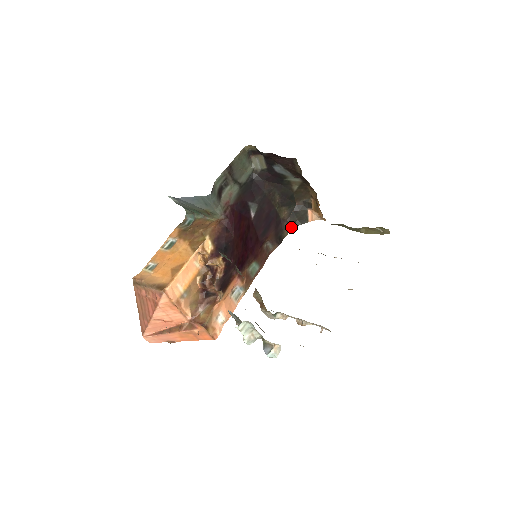
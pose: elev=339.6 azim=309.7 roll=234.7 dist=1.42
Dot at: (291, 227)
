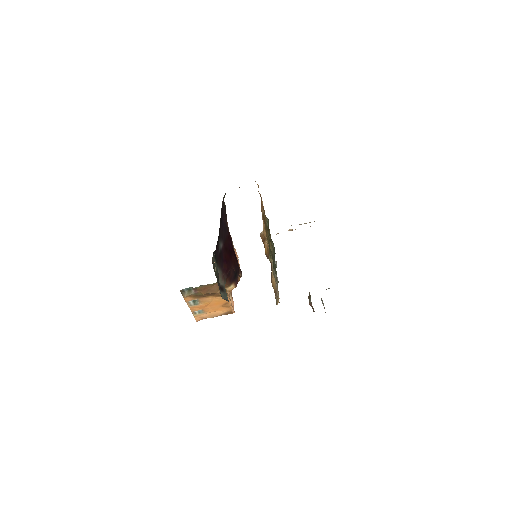
Dot at: occluded
